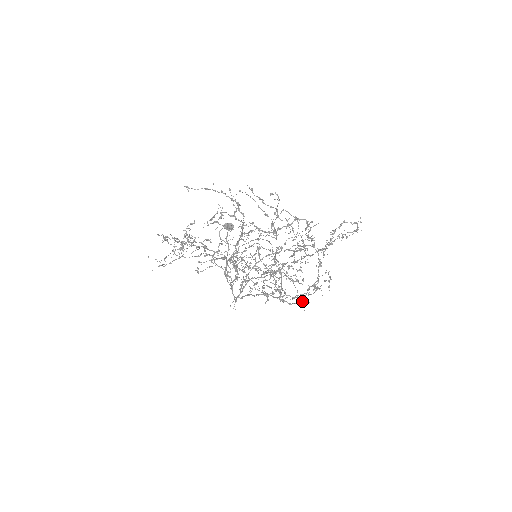
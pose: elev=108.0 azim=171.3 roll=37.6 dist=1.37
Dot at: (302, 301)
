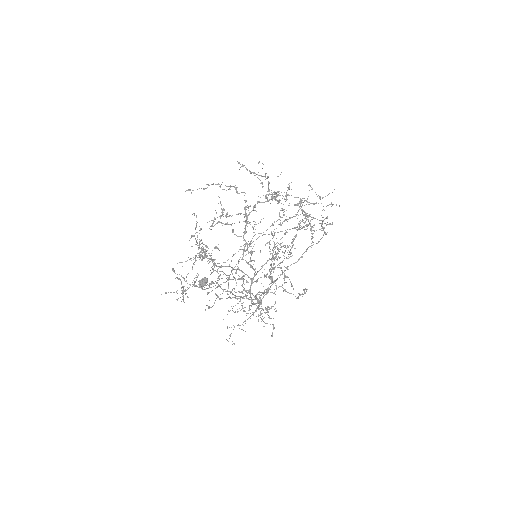
Dot at: occluded
